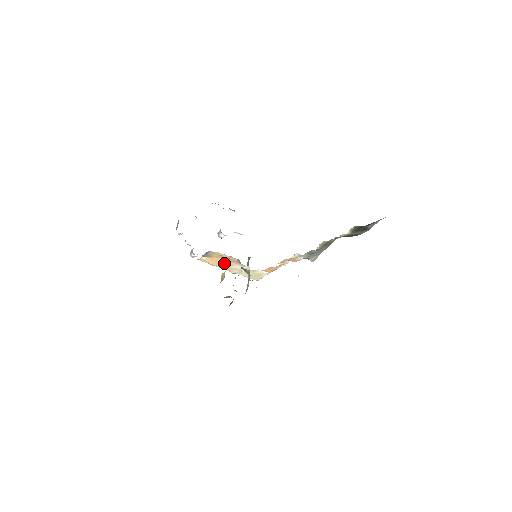
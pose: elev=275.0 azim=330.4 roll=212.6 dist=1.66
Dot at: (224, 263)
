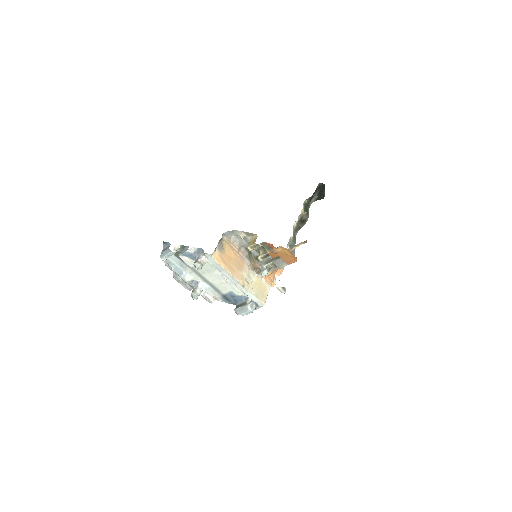
Dot at: (234, 265)
